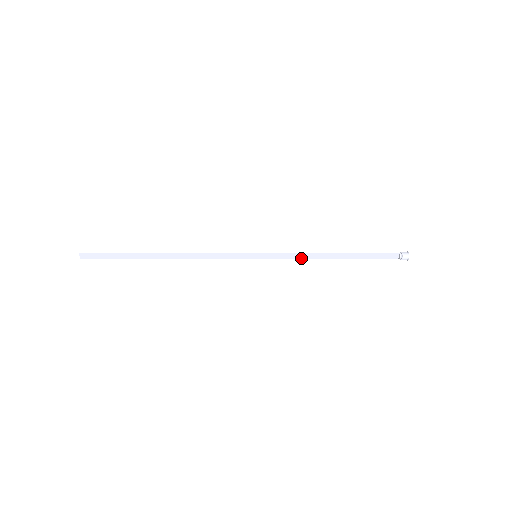
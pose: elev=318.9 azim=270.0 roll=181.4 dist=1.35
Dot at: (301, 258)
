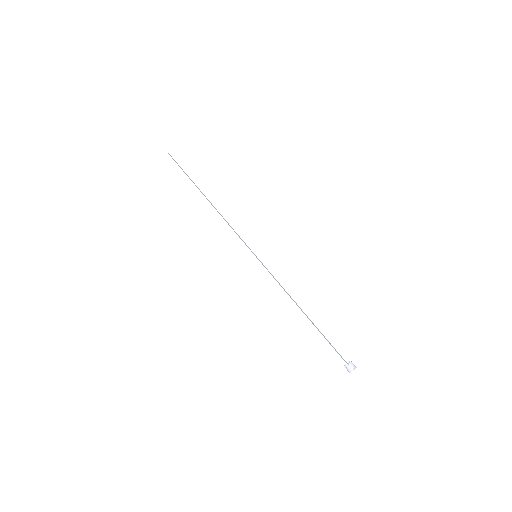
Dot at: (283, 288)
